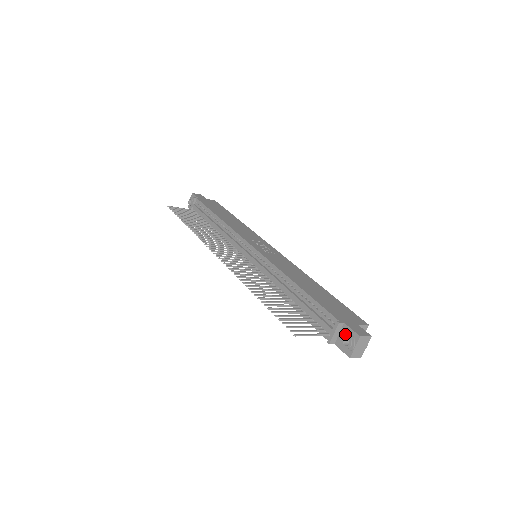
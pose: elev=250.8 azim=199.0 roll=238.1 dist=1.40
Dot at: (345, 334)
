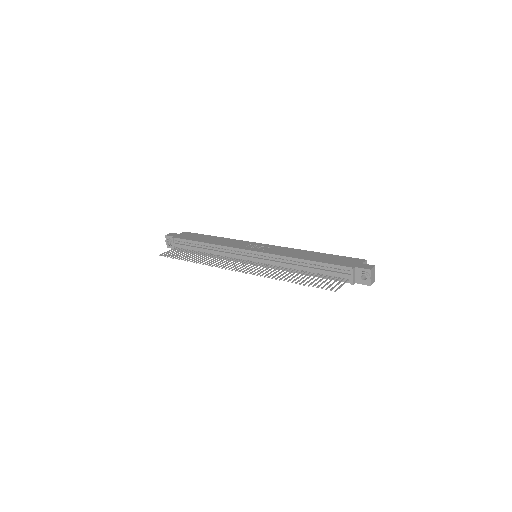
Dot at: (360, 273)
